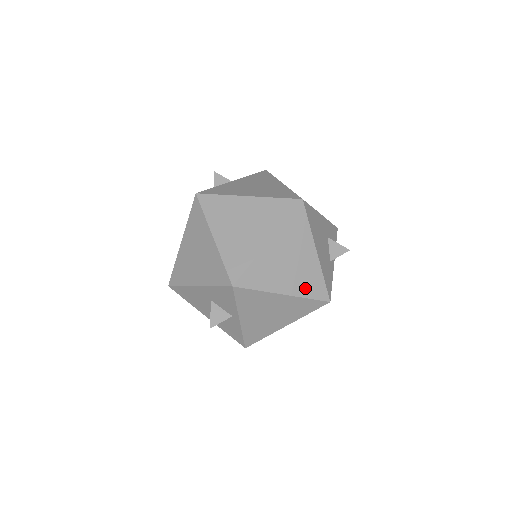
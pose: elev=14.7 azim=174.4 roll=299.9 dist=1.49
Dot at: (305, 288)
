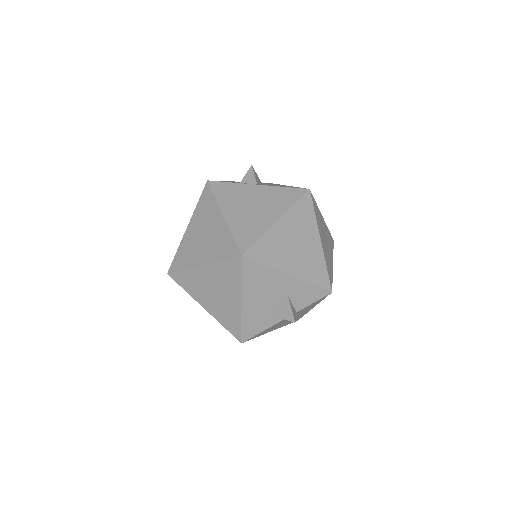
Dot at: (223, 318)
